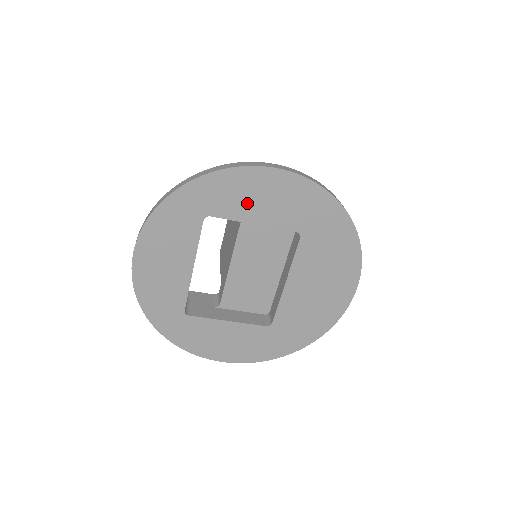
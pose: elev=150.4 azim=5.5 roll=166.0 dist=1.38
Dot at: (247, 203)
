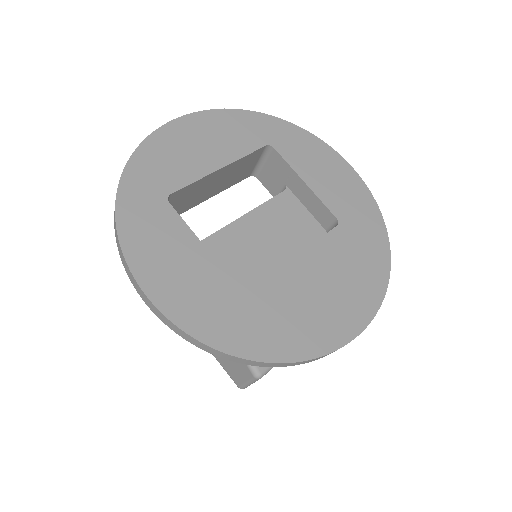
Dot at: (310, 164)
